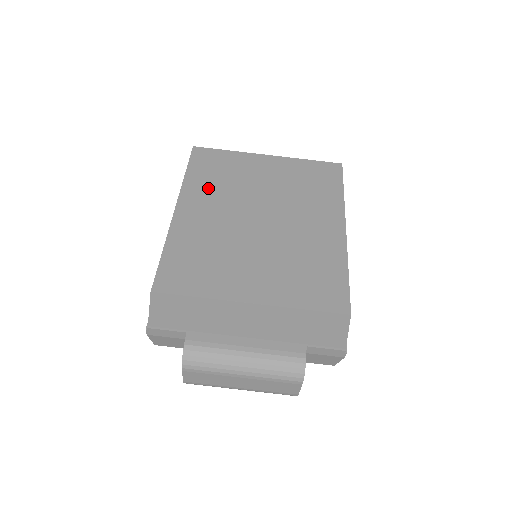
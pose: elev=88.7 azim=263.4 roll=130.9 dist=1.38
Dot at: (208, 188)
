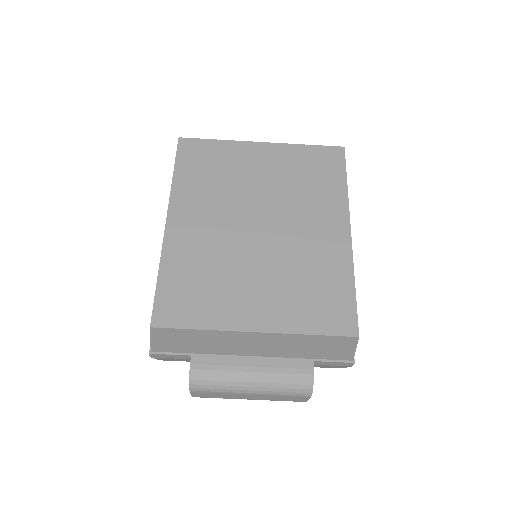
Dot at: (199, 192)
